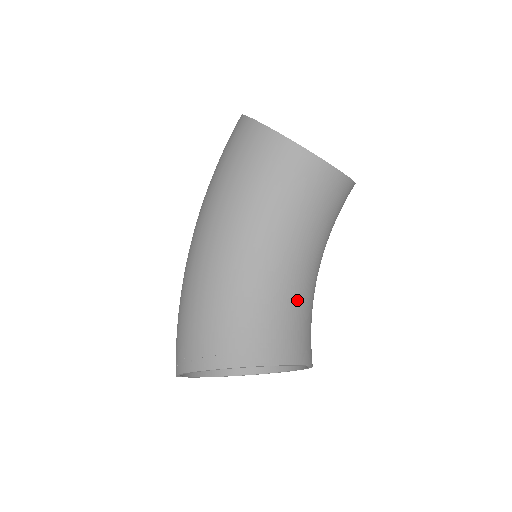
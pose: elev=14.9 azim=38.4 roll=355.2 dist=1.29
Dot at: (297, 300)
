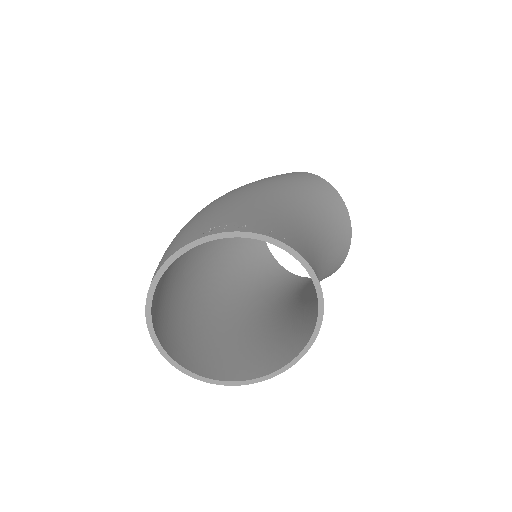
Dot at: occluded
